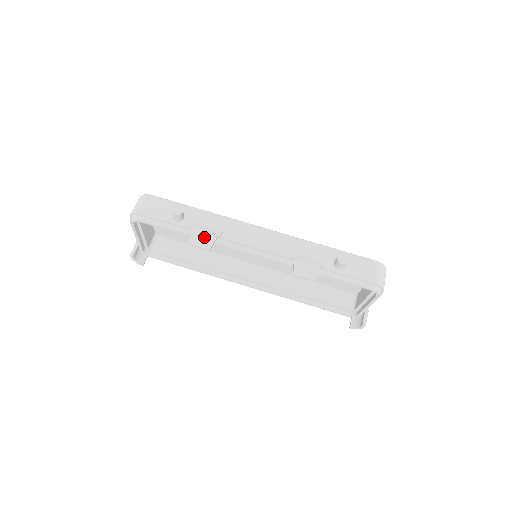
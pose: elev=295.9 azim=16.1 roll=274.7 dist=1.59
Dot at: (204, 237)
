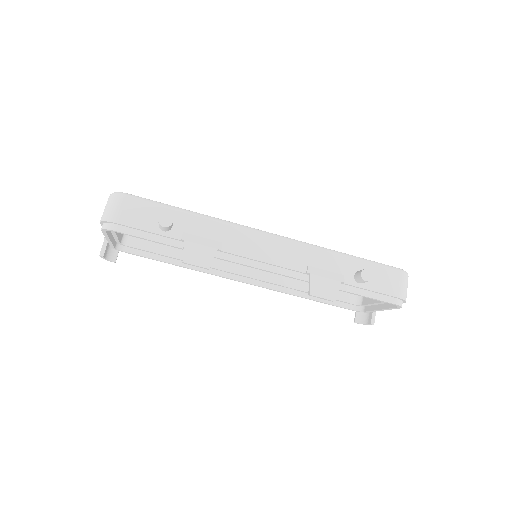
Dot at: (201, 252)
